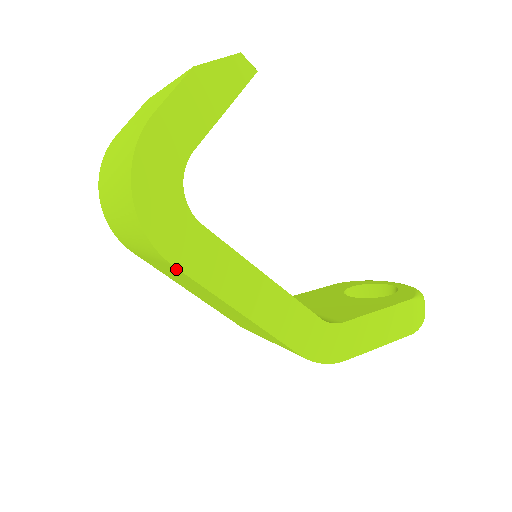
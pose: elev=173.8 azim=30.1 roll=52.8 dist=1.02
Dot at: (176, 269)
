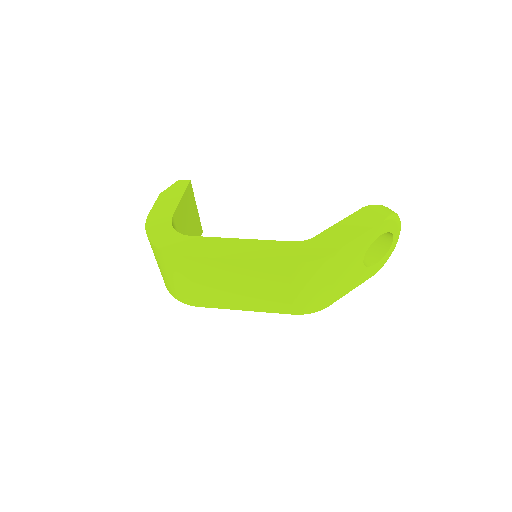
Dot at: (188, 260)
